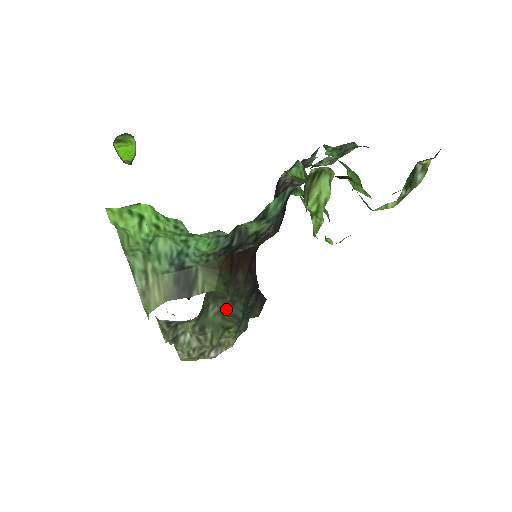
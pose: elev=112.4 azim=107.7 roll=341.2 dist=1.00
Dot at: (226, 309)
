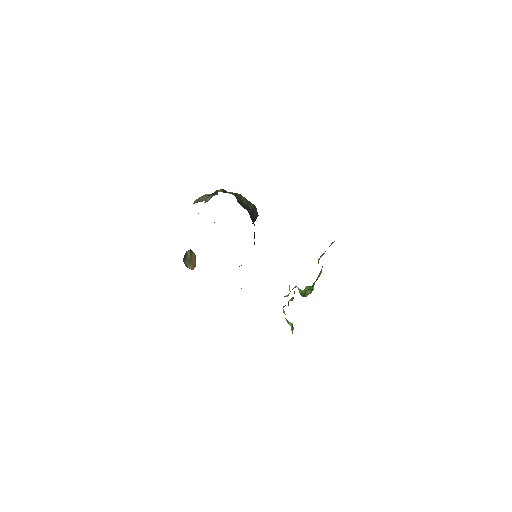
Dot at: occluded
